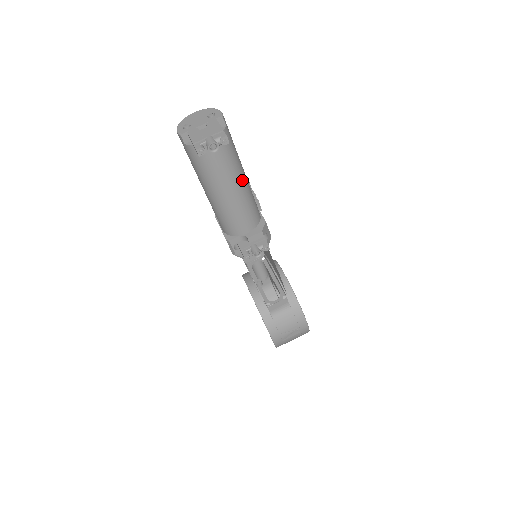
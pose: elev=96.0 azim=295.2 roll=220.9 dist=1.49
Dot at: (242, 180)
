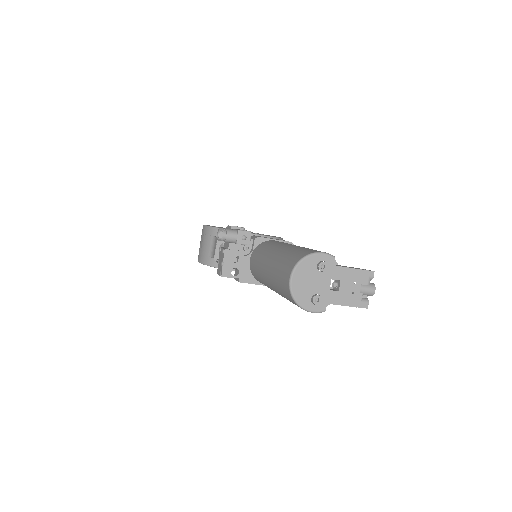
Dot at: occluded
